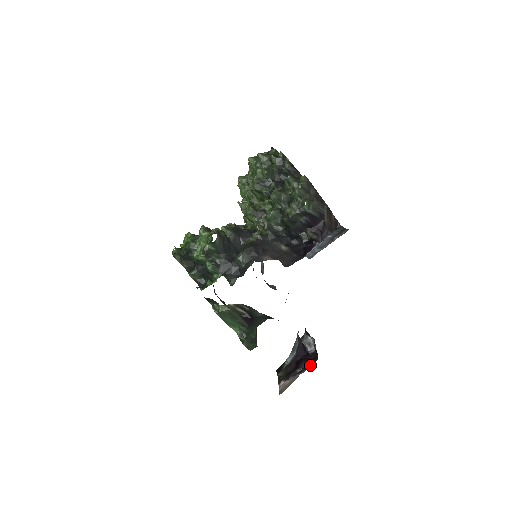
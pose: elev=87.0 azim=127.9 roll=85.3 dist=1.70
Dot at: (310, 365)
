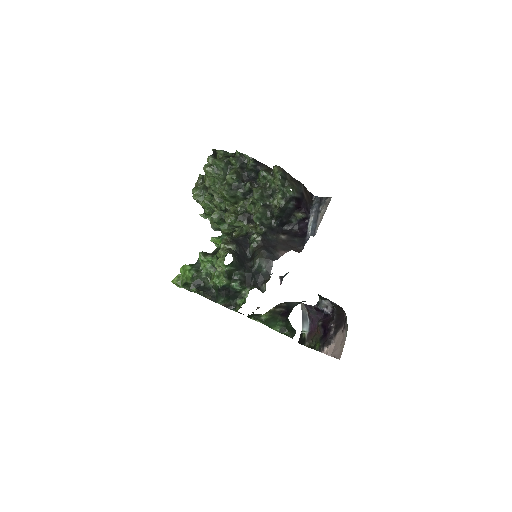
Dot at: (342, 322)
